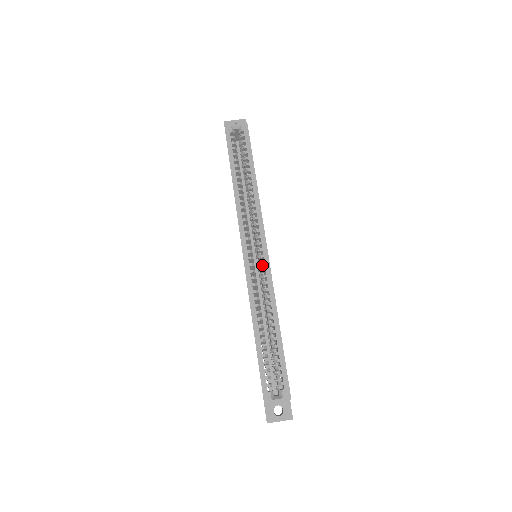
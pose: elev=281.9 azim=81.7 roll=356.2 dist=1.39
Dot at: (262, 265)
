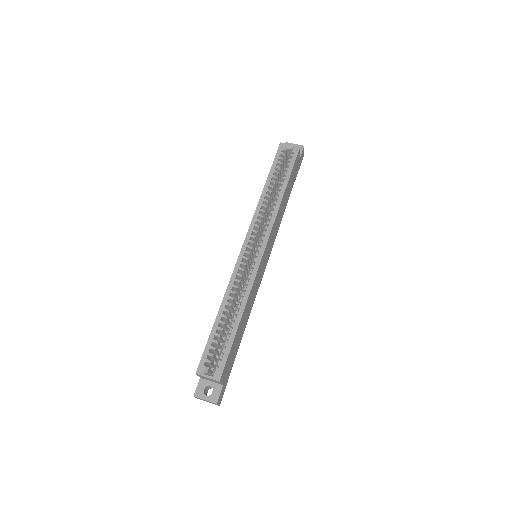
Dot at: (254, 263)
